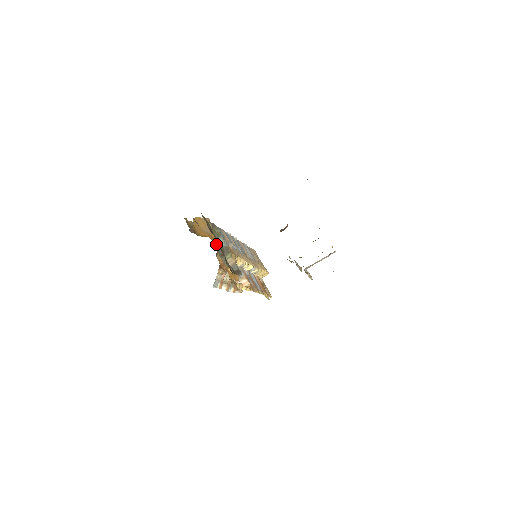
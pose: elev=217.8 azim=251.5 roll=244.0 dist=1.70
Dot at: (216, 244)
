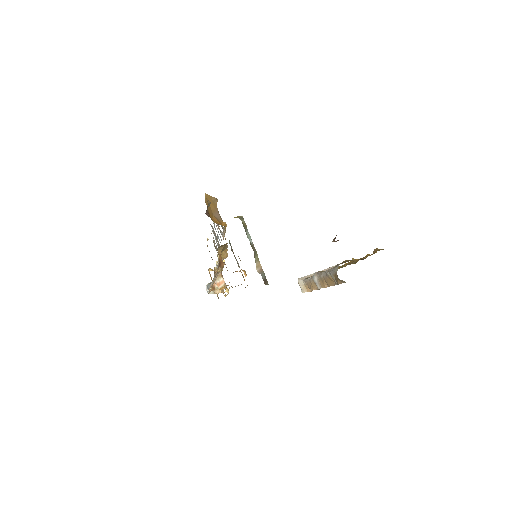
Dot at: occluded
